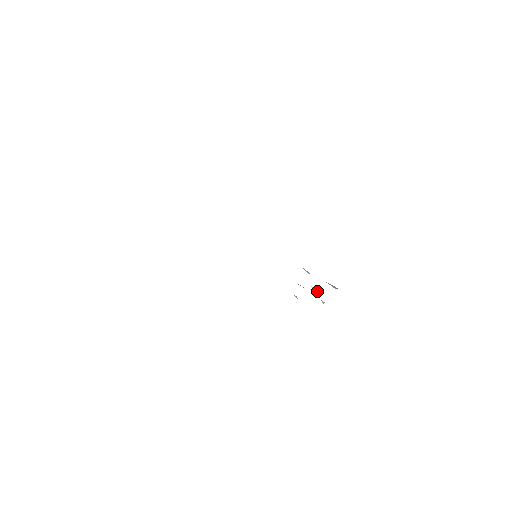
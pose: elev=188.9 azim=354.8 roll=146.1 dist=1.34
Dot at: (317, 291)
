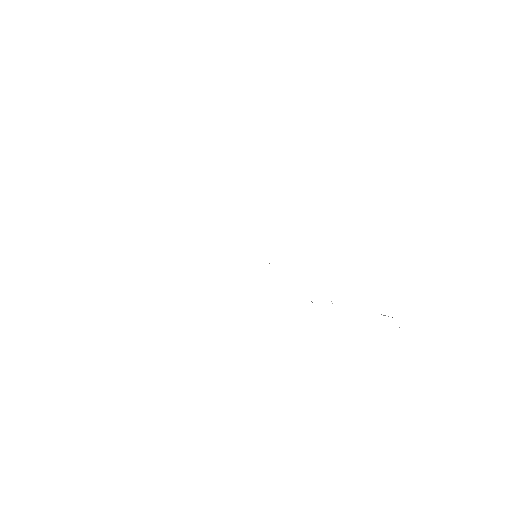
Dot at: occluded
